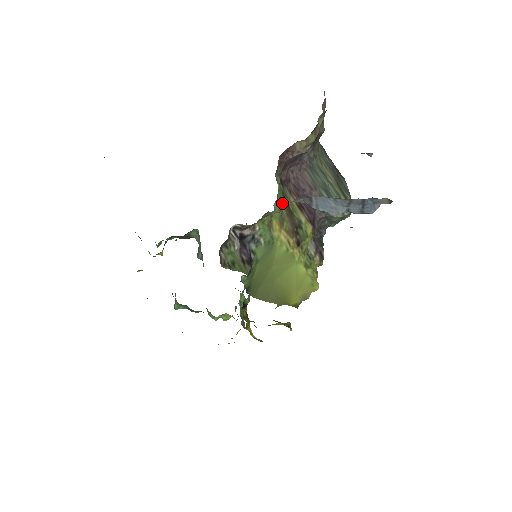
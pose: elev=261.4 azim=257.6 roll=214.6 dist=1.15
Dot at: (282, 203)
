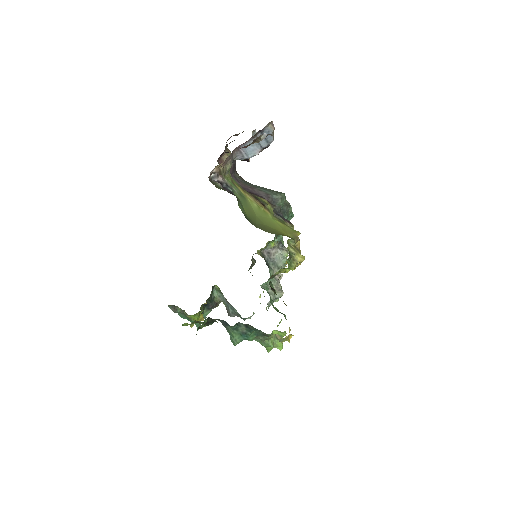
Dot at: (235, 181)
